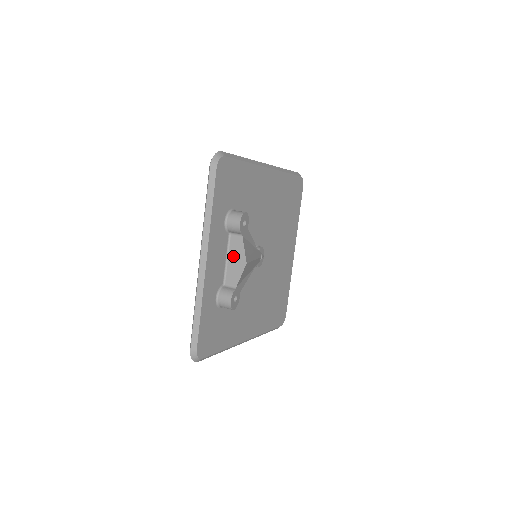
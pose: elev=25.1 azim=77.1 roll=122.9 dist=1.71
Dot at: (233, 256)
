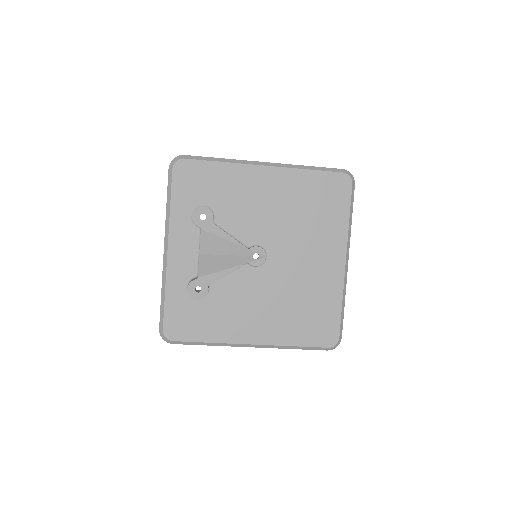
Dot at: occluded
